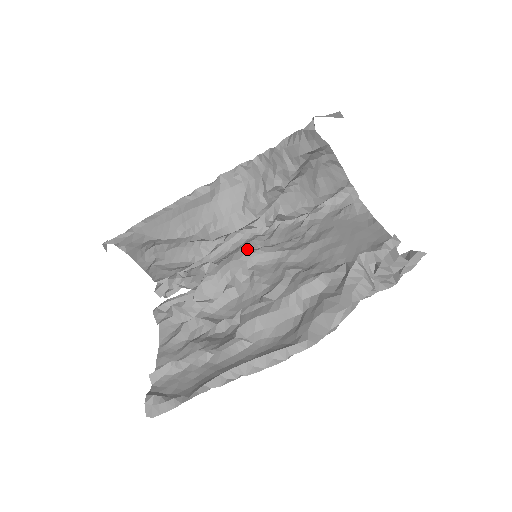
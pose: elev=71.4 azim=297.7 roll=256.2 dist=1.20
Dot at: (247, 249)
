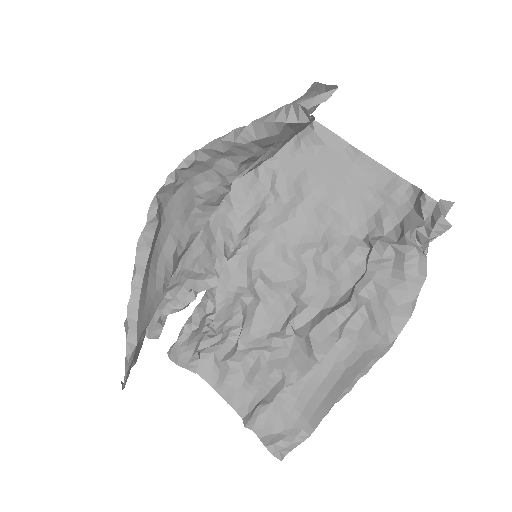
Dot at: (224, 242)
